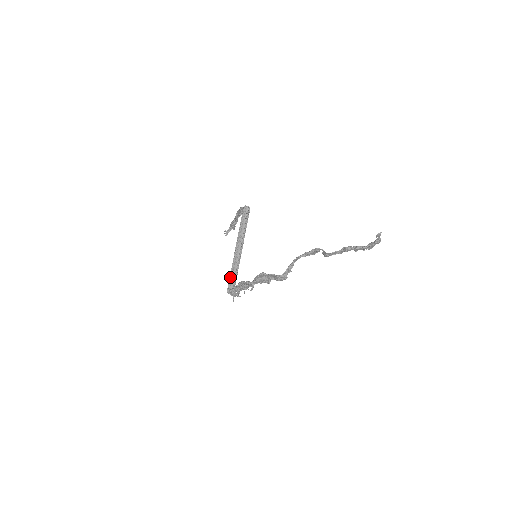
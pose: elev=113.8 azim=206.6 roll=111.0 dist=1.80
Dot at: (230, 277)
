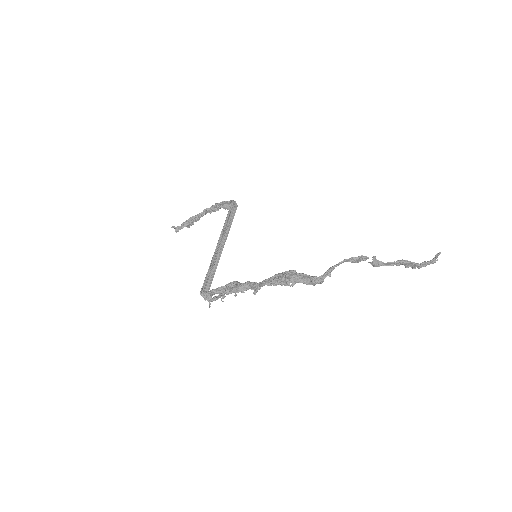
Dot at: (207, 276)
